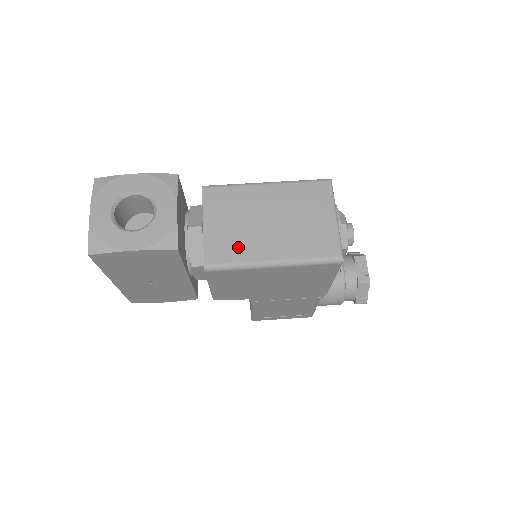
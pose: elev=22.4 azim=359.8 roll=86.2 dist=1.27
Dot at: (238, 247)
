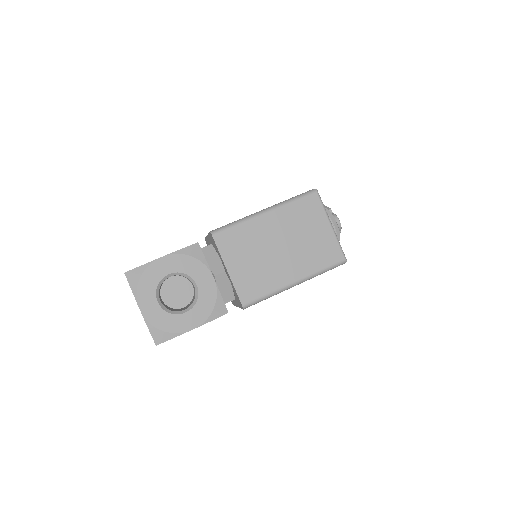
Dot at: (263, 280)
